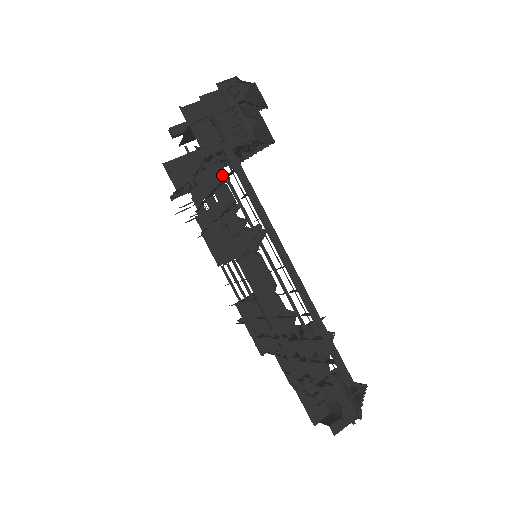
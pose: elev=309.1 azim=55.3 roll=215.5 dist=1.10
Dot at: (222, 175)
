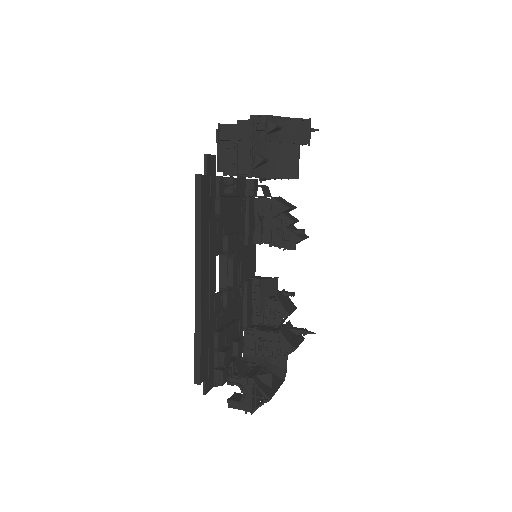
Dot at: (228, 189)
